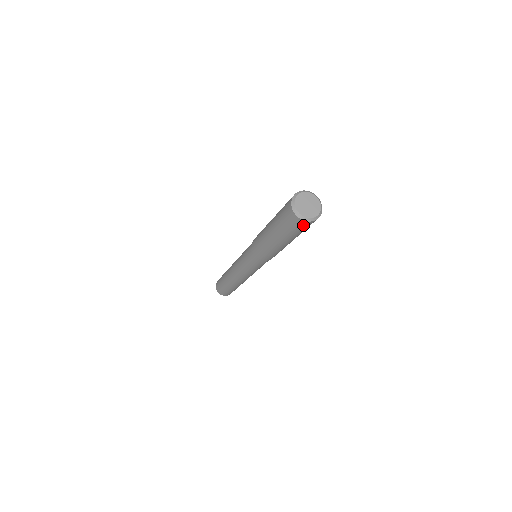
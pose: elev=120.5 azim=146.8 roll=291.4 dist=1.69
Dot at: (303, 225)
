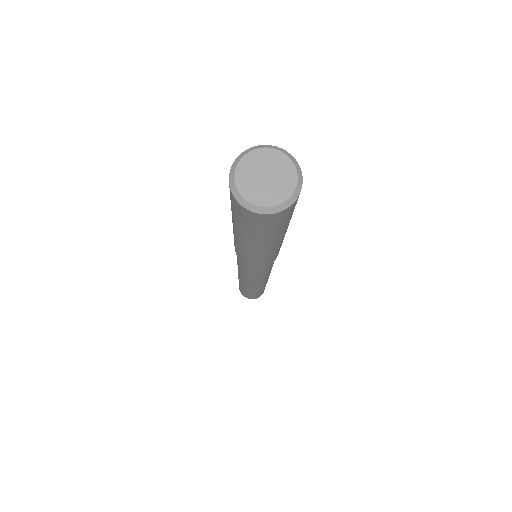
Dot at: (256, 219)
